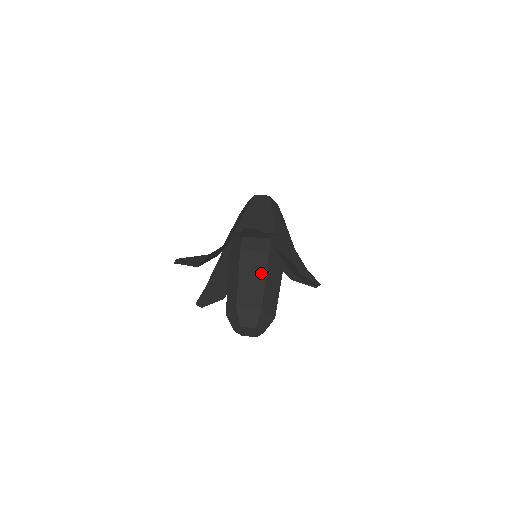
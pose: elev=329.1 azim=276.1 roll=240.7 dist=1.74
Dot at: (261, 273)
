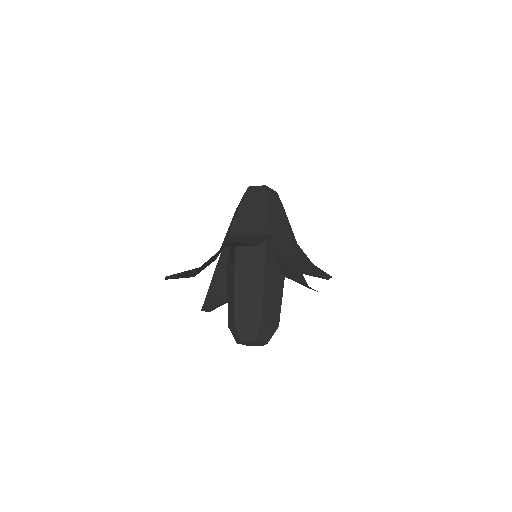
Dot at: (258, 280)
